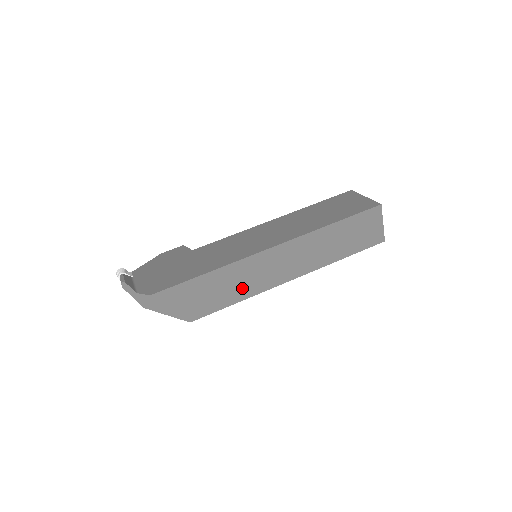
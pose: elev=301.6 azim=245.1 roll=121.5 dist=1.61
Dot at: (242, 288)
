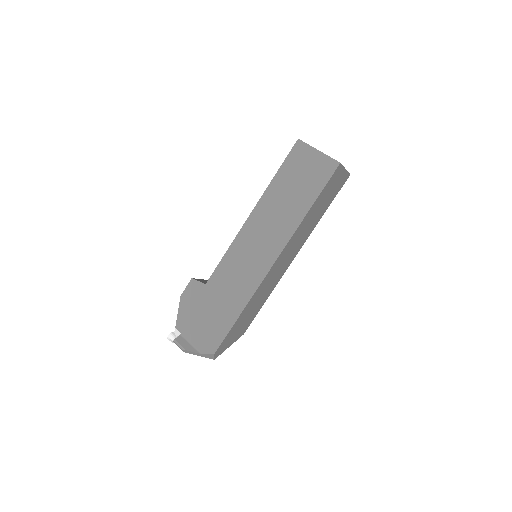
Dot at: (266, 294)
